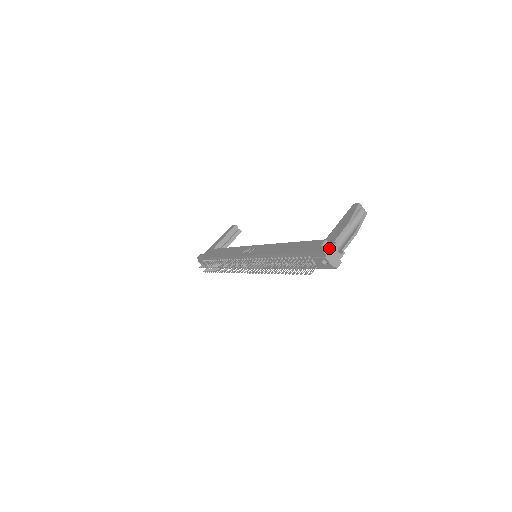
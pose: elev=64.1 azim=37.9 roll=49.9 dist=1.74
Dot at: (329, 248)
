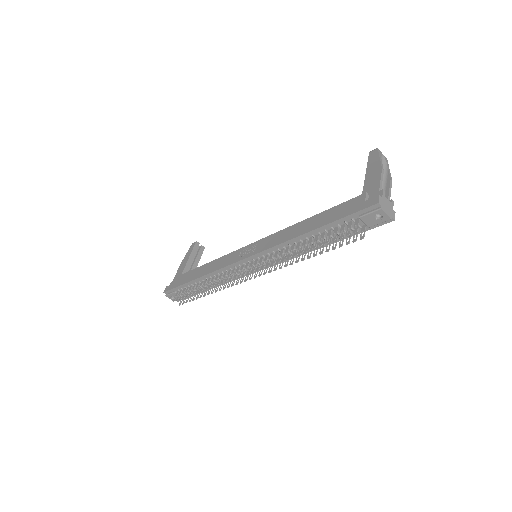
Dot at: (380, 197)
